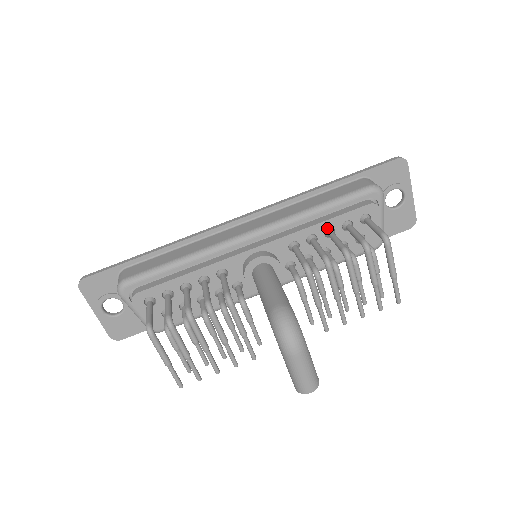
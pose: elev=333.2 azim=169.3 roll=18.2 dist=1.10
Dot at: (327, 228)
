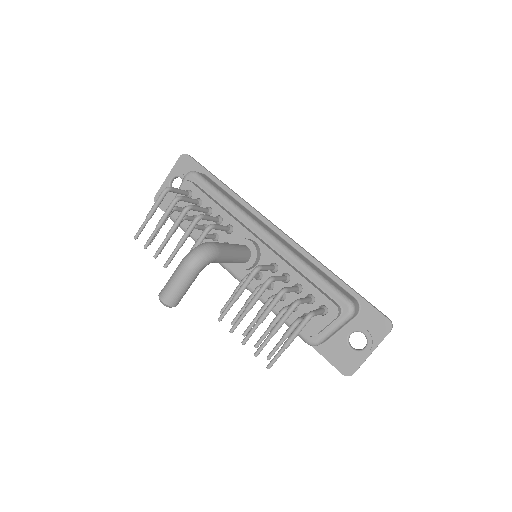
Dot at: (300, 284)
